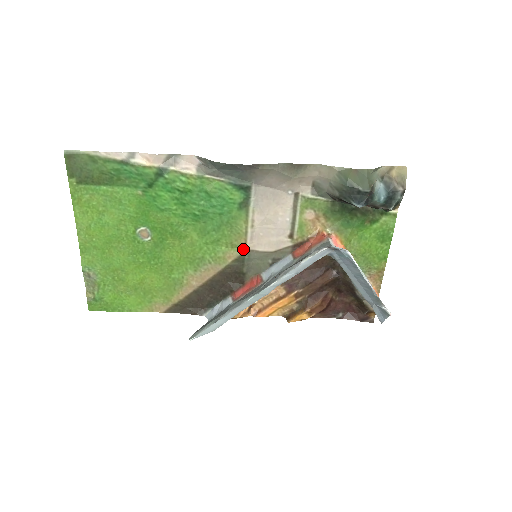
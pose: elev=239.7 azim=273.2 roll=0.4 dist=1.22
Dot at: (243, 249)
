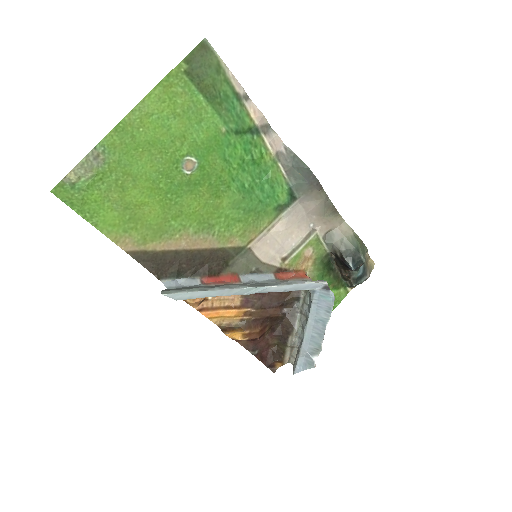
Dot at: (247, 243)
